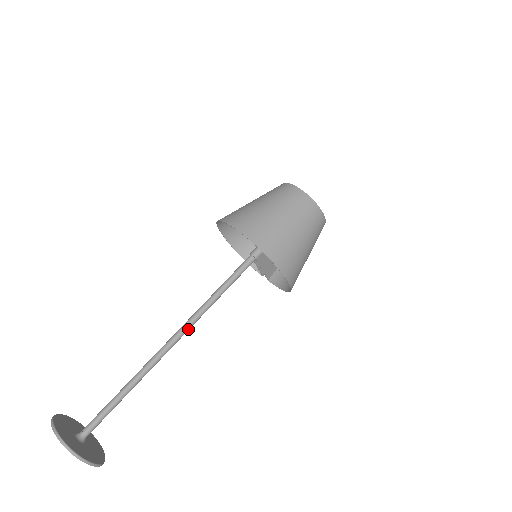
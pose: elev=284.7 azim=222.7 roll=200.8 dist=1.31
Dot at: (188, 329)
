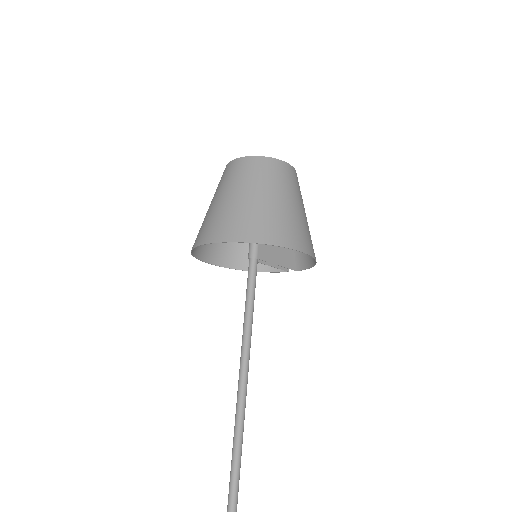
Dot at: (246, 381)
